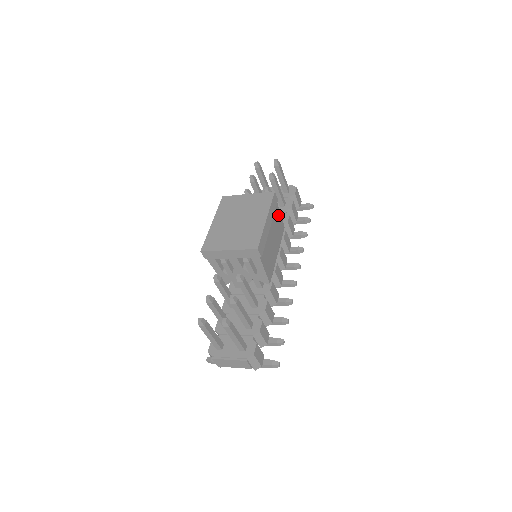
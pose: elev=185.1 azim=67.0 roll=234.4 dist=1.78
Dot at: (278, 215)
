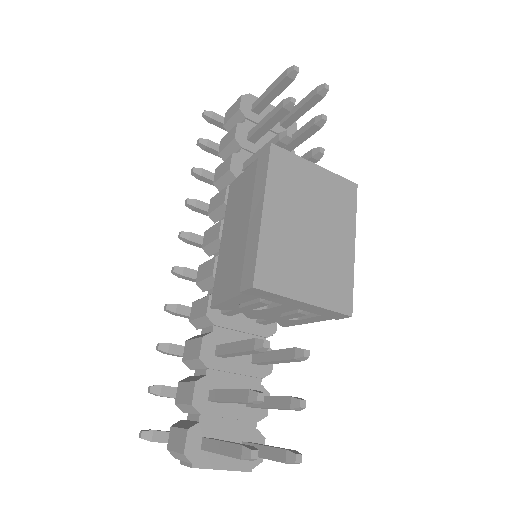
Dot at: occluded
